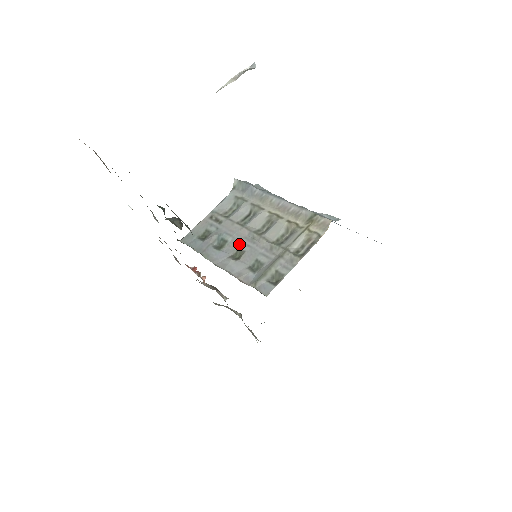
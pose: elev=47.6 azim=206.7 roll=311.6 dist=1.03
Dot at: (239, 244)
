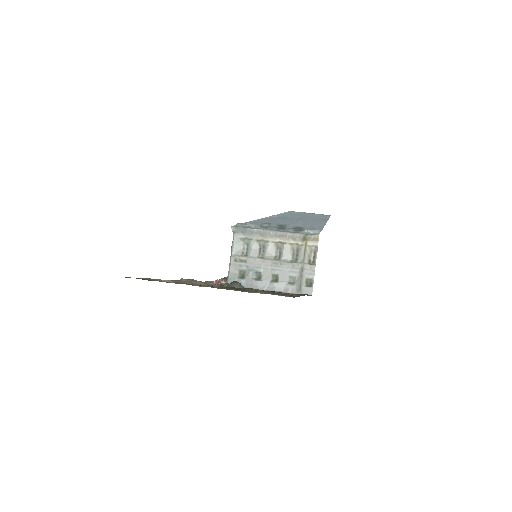
Dot at: (270, 271)
